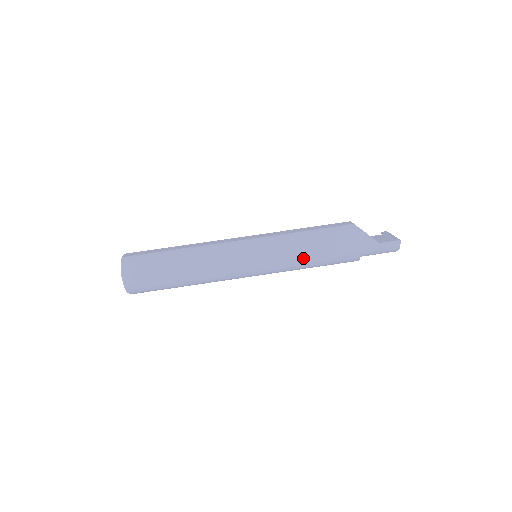
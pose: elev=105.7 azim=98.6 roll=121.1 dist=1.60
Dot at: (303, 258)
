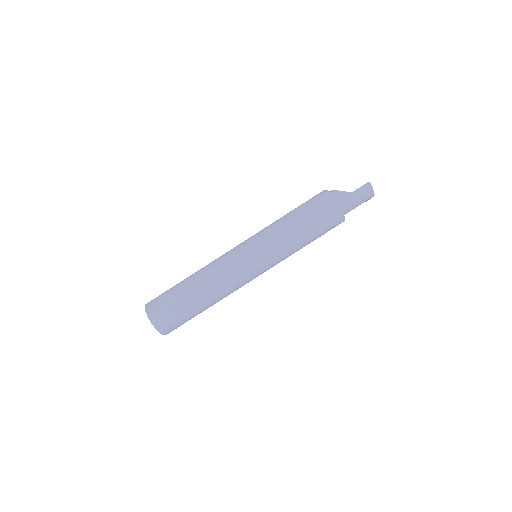
Dot at: (293, 235)
